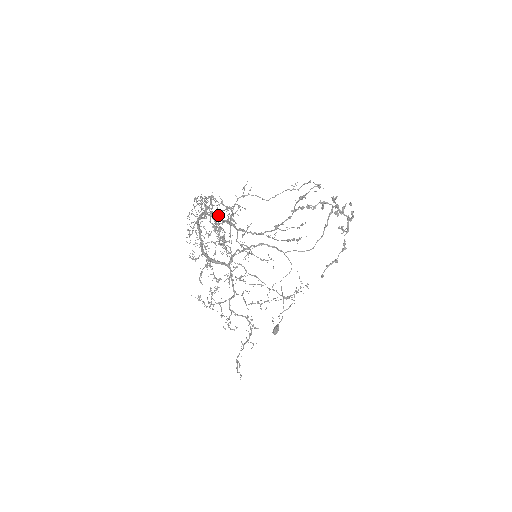
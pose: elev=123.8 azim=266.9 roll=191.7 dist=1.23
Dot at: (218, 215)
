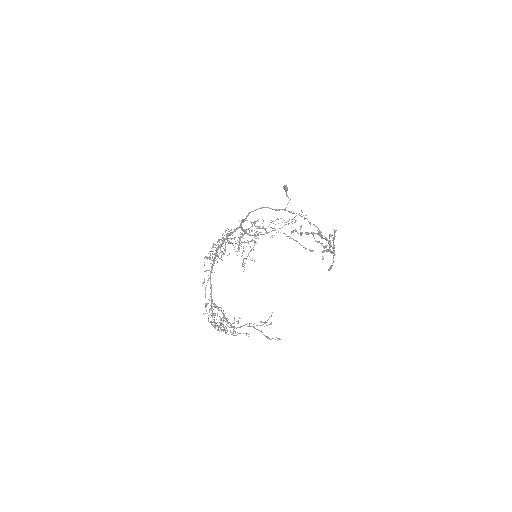
Dot at: occluded
